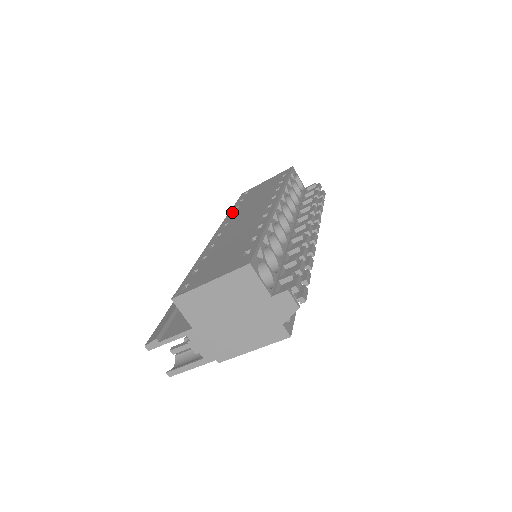
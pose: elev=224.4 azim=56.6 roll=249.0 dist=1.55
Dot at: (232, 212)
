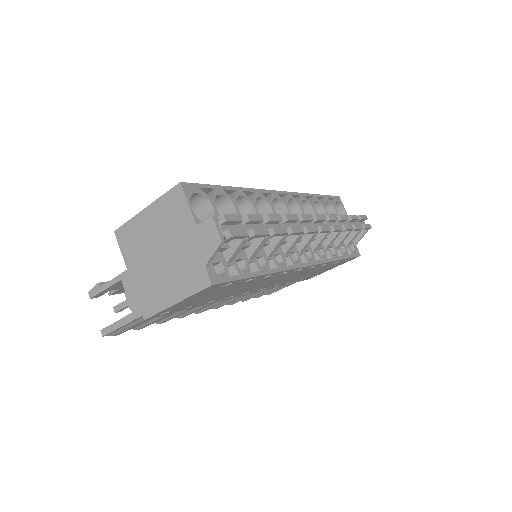
Dot at: occluded
